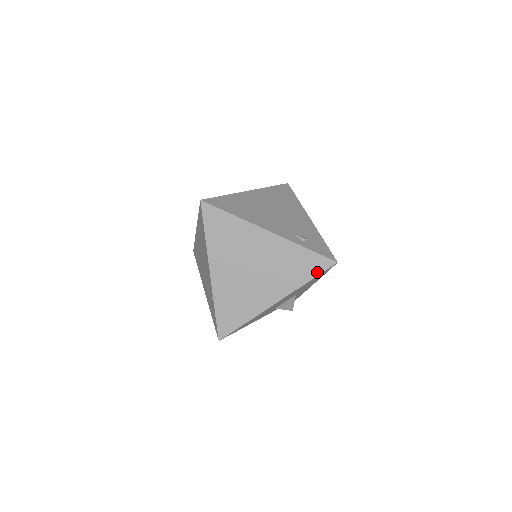
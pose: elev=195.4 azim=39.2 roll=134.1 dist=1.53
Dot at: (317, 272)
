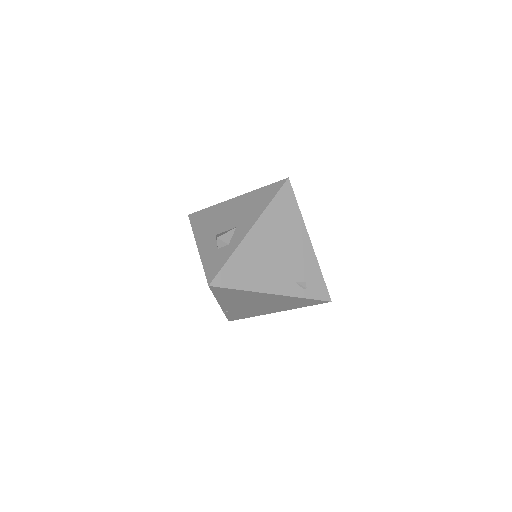
Dot at: (313, 304)
